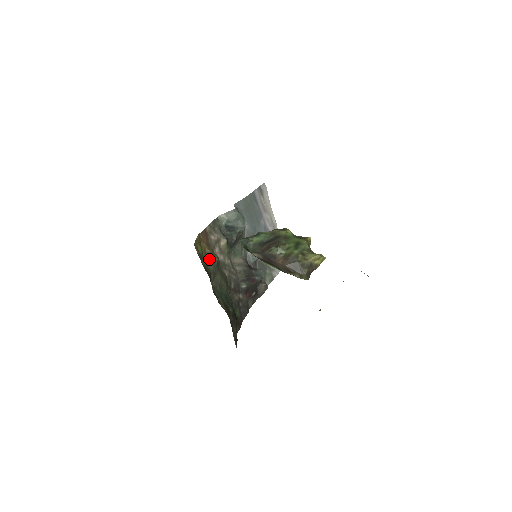
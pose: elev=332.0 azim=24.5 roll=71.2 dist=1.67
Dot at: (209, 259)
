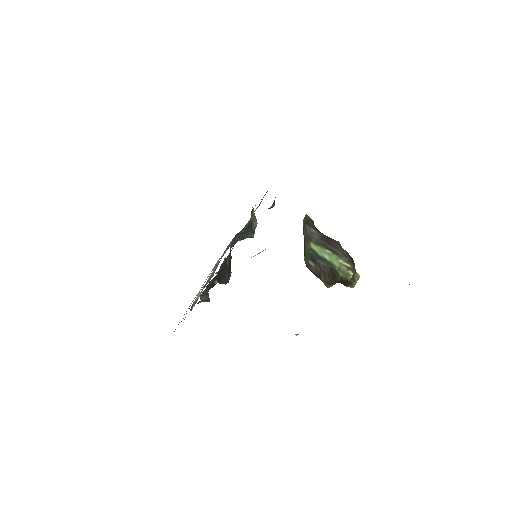
Dot at: occluded
